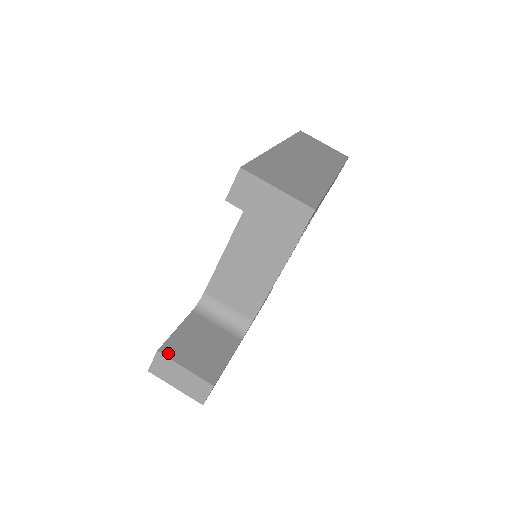
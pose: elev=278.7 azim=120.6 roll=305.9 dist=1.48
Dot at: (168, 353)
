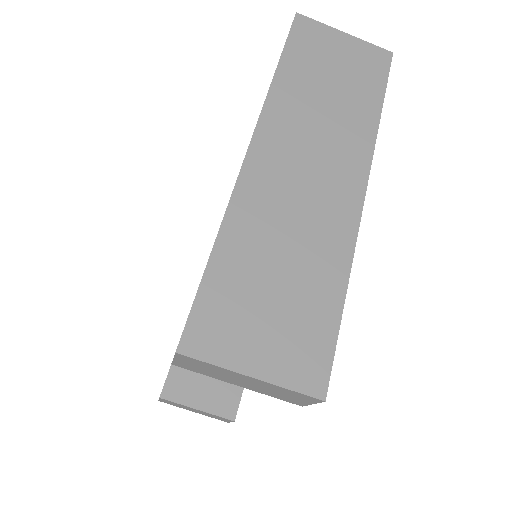
Dot at: (173, 395)
